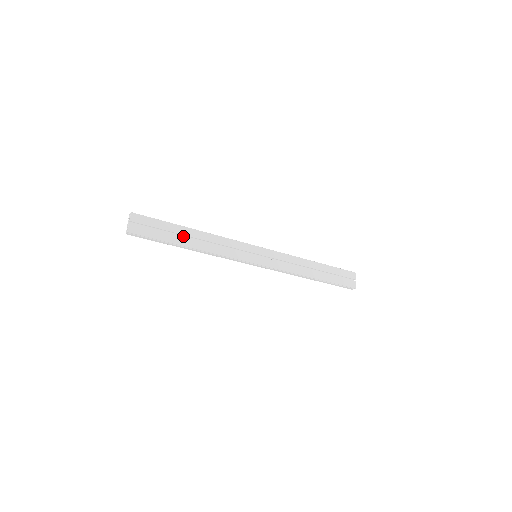
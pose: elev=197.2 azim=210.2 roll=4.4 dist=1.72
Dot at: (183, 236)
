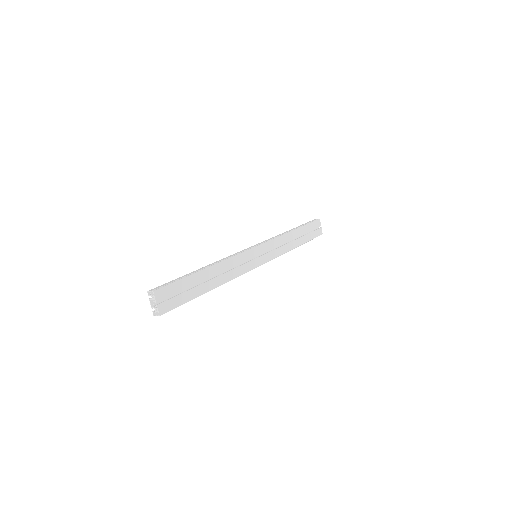
Dot at: (200, 280)
